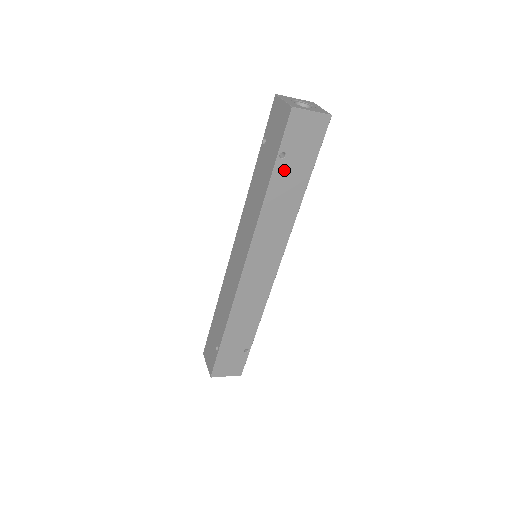
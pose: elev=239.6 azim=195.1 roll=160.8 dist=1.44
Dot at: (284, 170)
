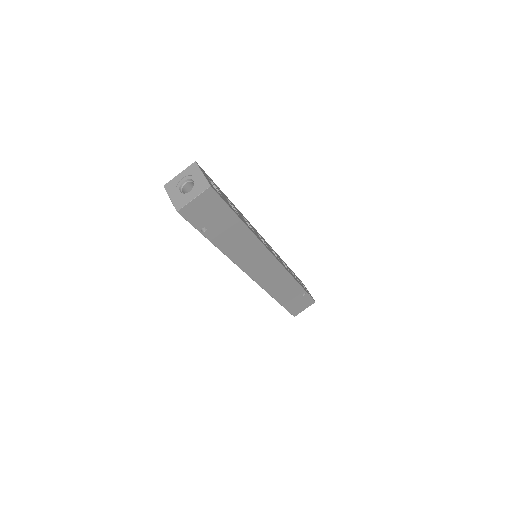
Dot at: (215, 232)
